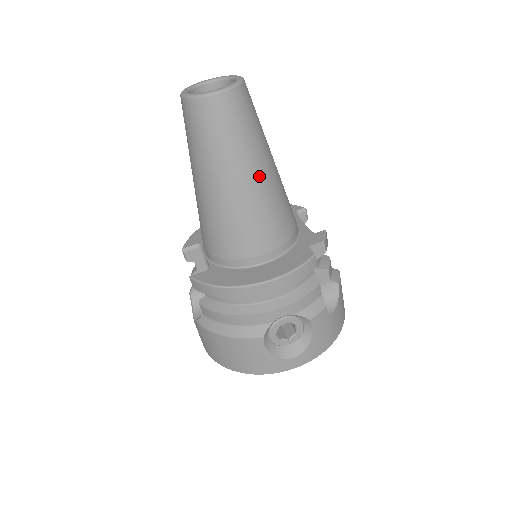
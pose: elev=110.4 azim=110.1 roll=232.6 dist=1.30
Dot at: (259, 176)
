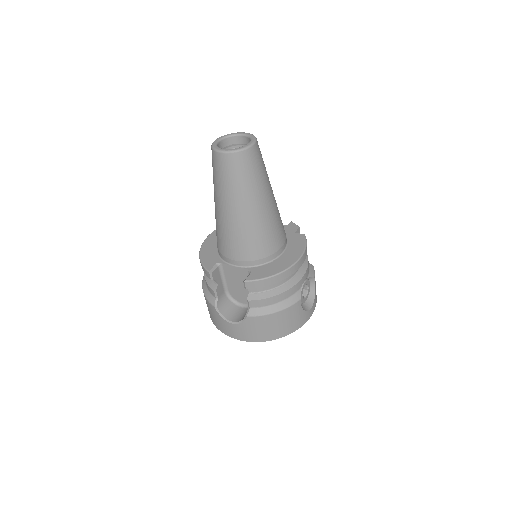
Dot at: (273, 194)
